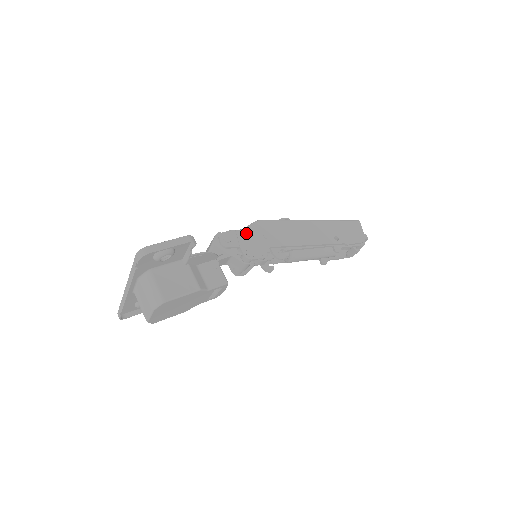
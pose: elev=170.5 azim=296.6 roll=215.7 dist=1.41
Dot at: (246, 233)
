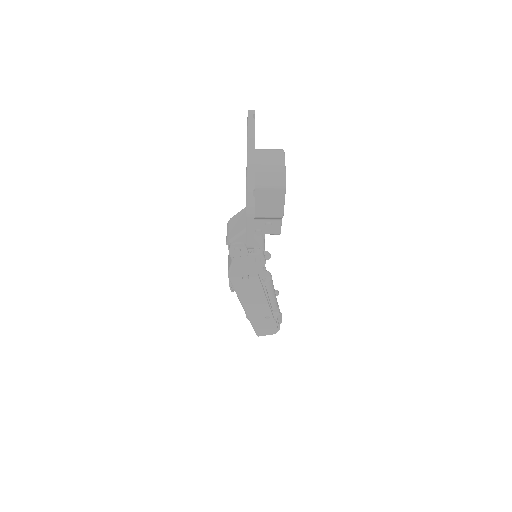
Dot at: occluded
